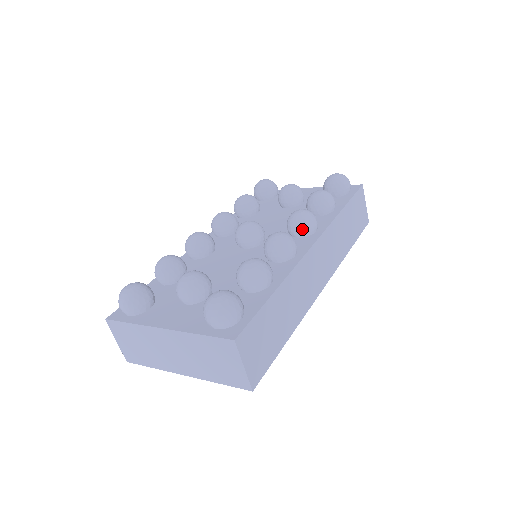
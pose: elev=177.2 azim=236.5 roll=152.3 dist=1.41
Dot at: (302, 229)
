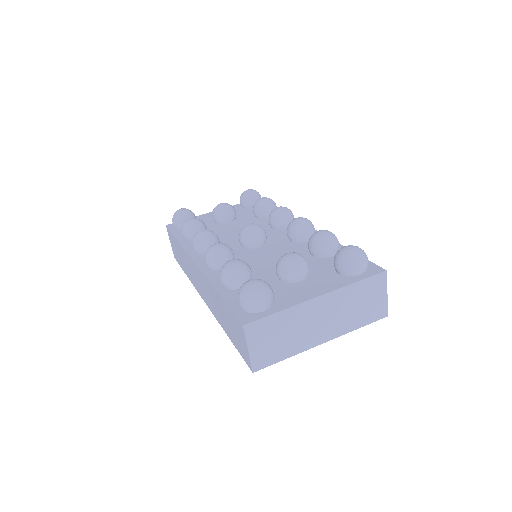
Dot at: (291, 219)
